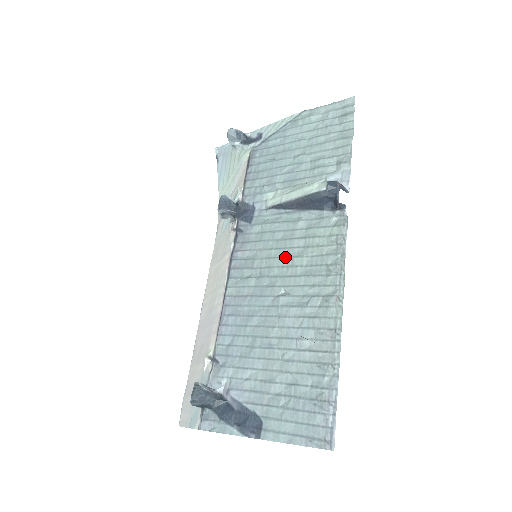
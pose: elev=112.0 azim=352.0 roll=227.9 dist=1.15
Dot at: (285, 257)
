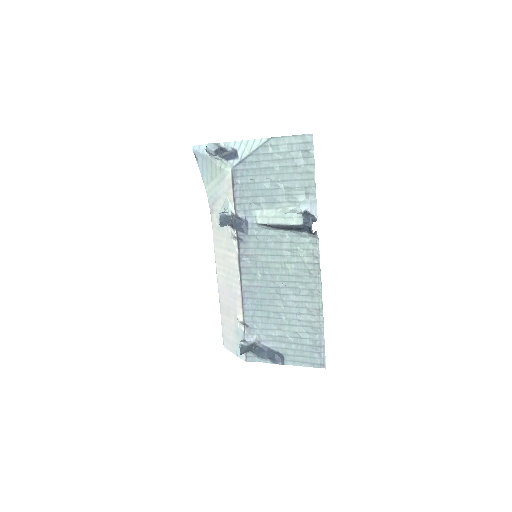
Dot at: (279, 262)
